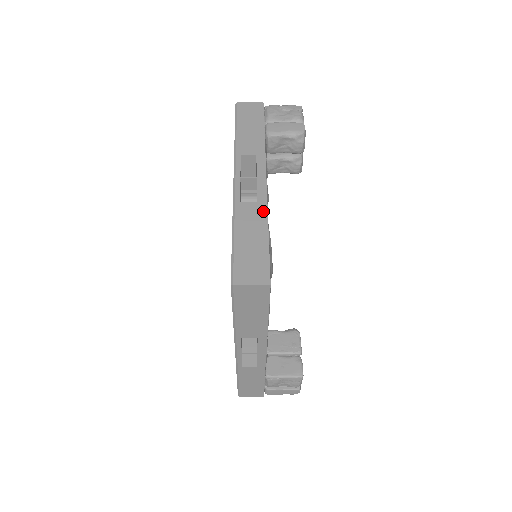
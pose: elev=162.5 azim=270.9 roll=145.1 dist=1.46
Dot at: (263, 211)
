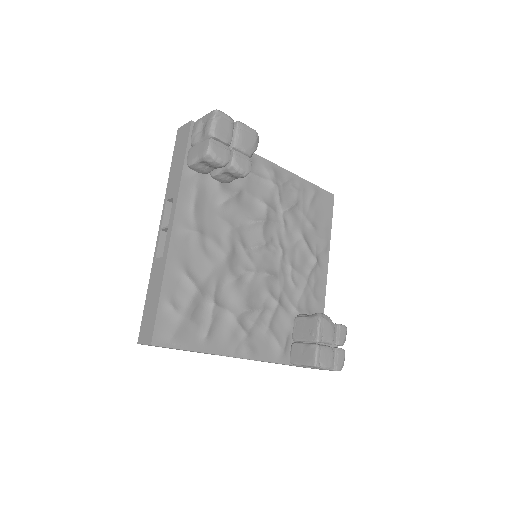
Dot at: (163, 267)
